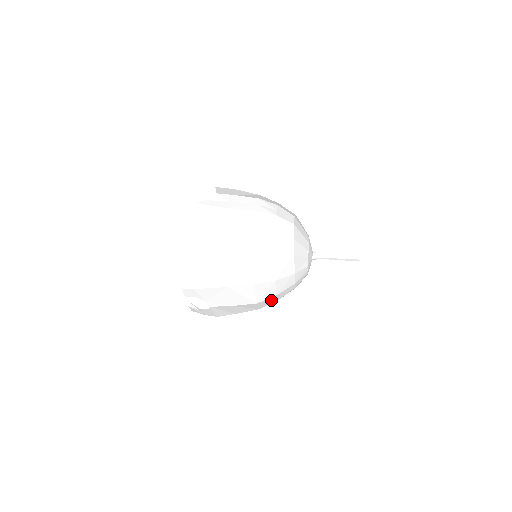
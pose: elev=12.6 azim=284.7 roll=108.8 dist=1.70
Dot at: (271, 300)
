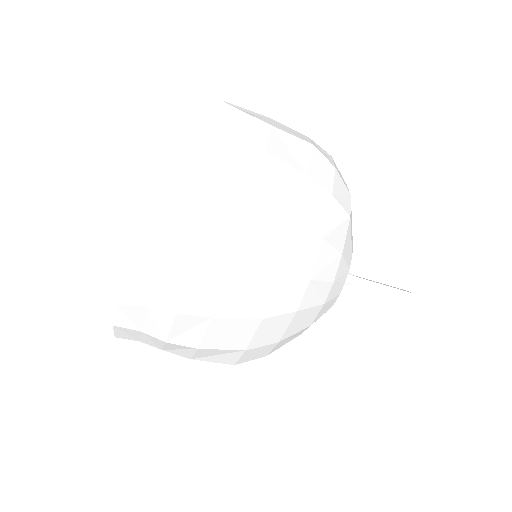
Dot at: (294, 294)
